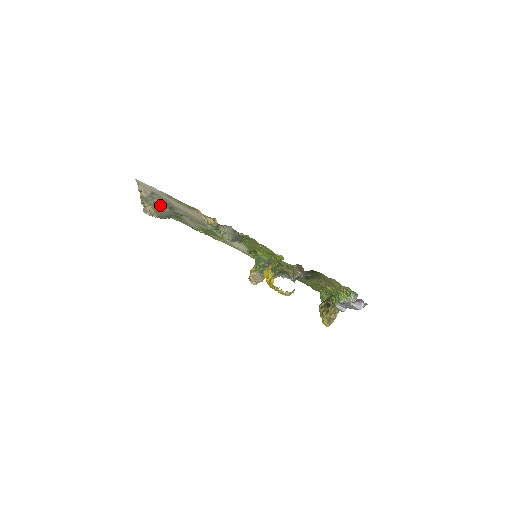
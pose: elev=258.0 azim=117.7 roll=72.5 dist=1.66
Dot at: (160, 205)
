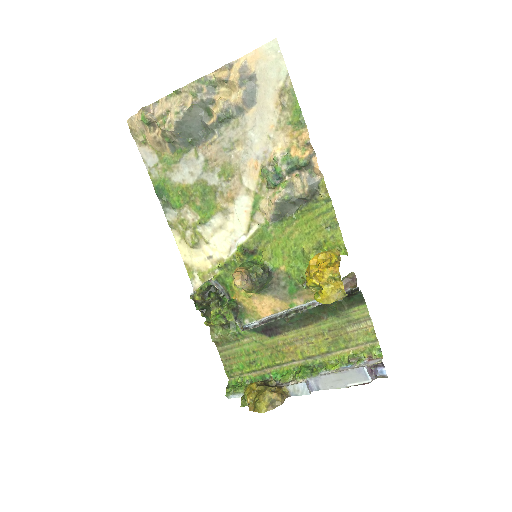
Dot at: (227, 102)
